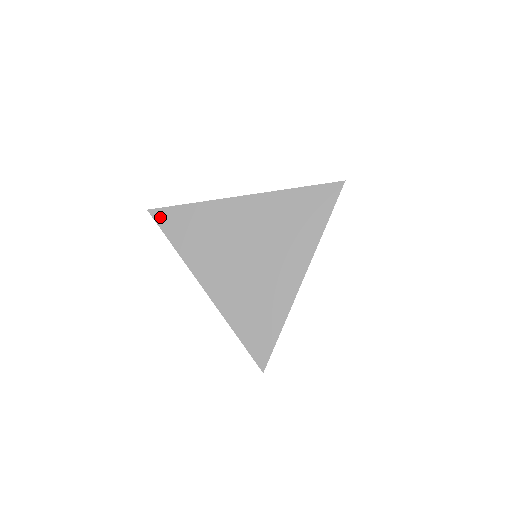
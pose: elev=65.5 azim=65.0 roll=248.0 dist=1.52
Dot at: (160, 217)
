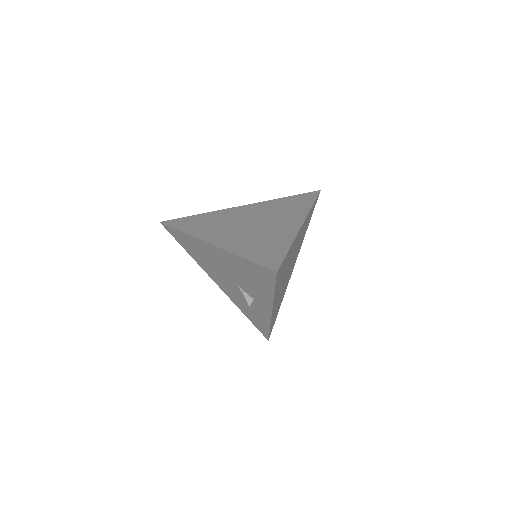
Dot at: (171, 223)
